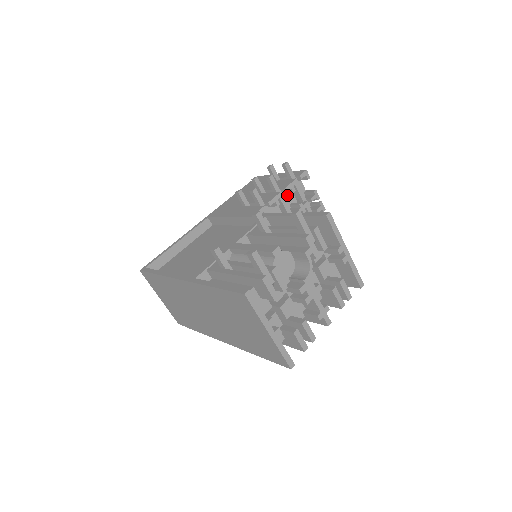
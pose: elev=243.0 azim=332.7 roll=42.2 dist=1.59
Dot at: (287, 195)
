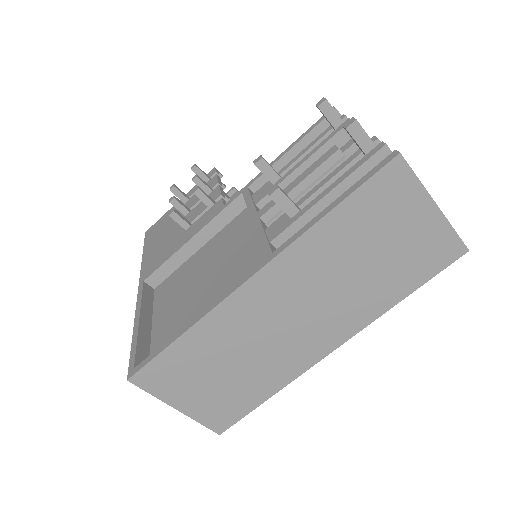
Dot at: occluded
